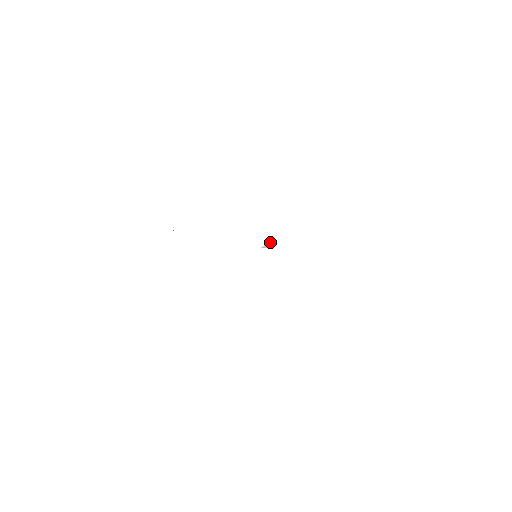
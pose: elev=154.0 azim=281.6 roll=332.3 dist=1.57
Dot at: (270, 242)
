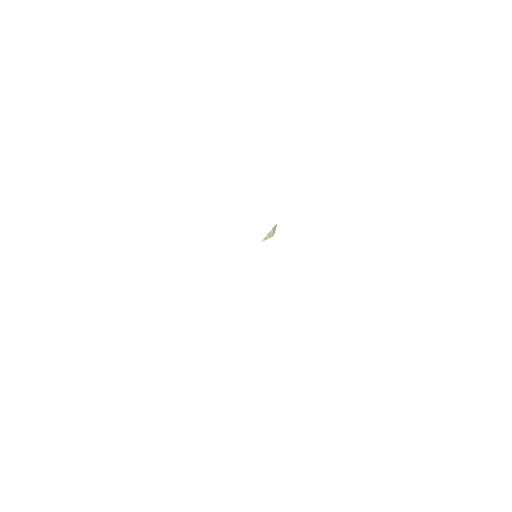
Dot at: (275, 227)
